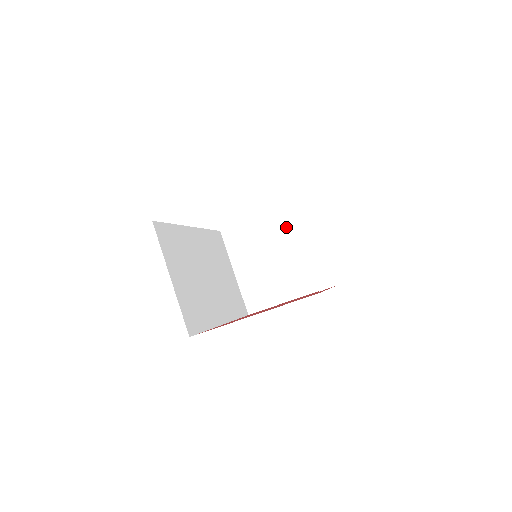
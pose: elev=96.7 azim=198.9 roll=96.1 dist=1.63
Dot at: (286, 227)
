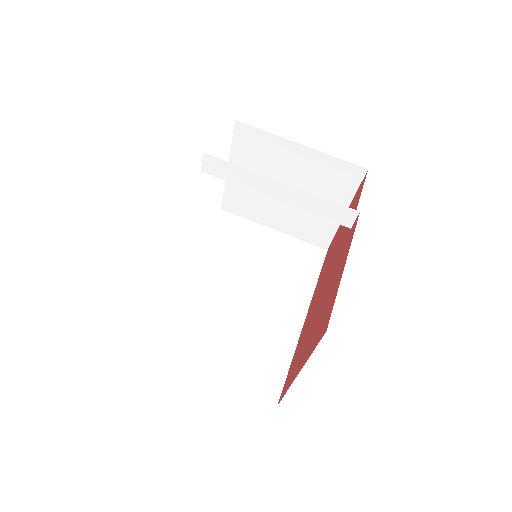
Dot at: (260, 155)
